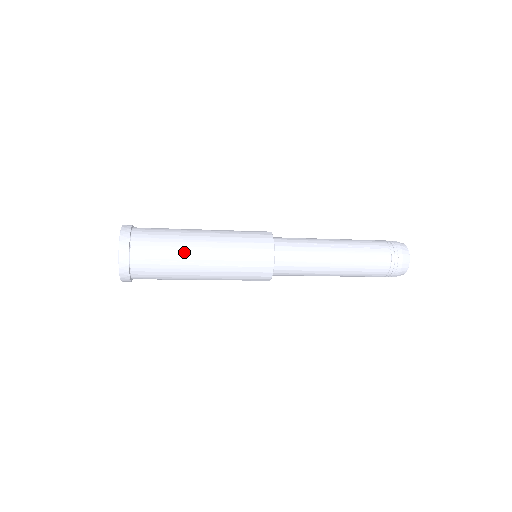
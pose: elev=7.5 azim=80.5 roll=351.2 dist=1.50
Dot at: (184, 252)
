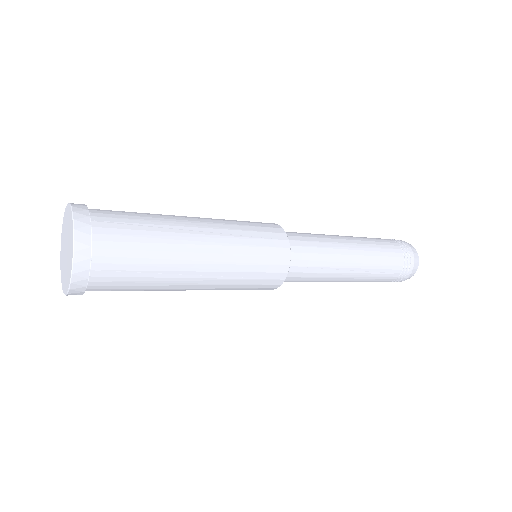
Dot at: (170, 219)
